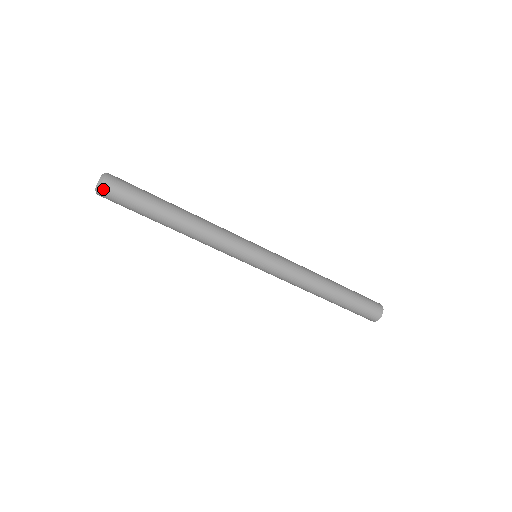
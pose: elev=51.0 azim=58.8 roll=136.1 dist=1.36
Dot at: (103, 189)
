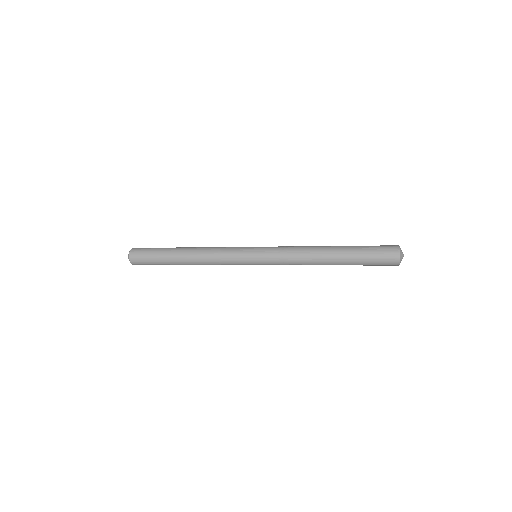
Dot at: occluded
